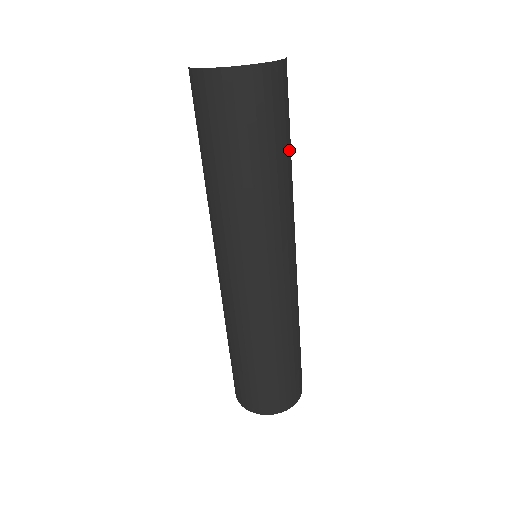
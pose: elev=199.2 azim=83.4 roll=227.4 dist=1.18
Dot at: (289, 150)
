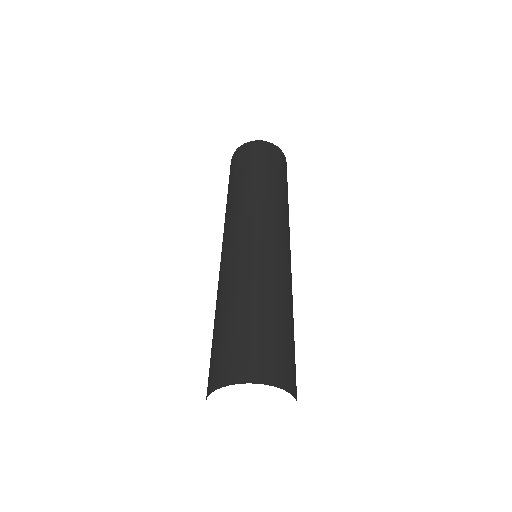
Dot at: occluded
